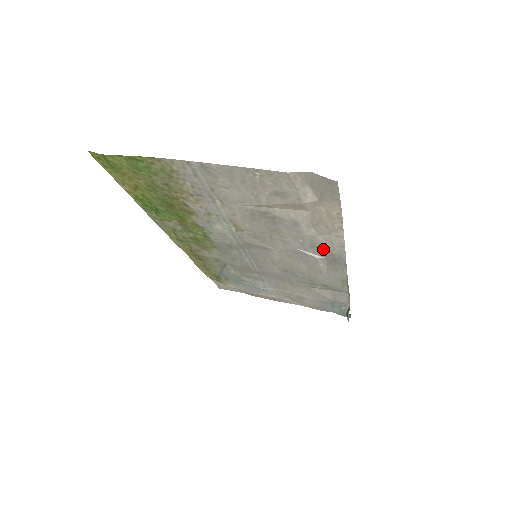
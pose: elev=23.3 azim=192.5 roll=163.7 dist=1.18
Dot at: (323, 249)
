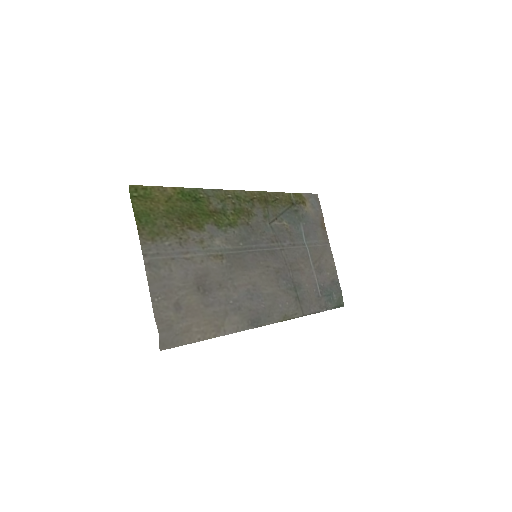
Dot at: (244, 314)
